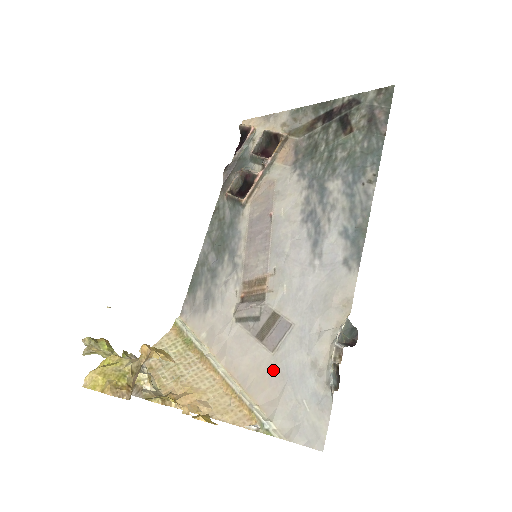
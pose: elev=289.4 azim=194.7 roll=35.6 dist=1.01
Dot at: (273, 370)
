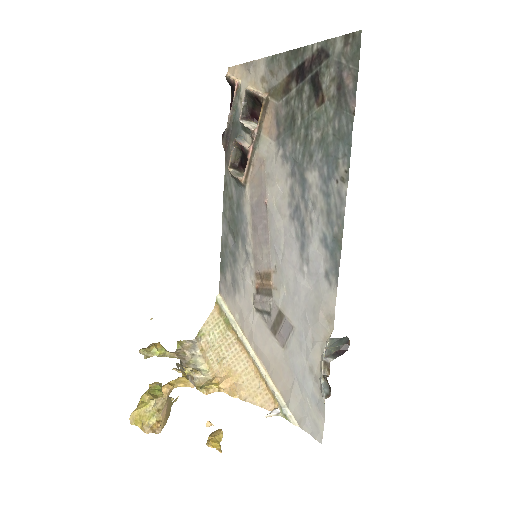
Dot at: (285, 365)
